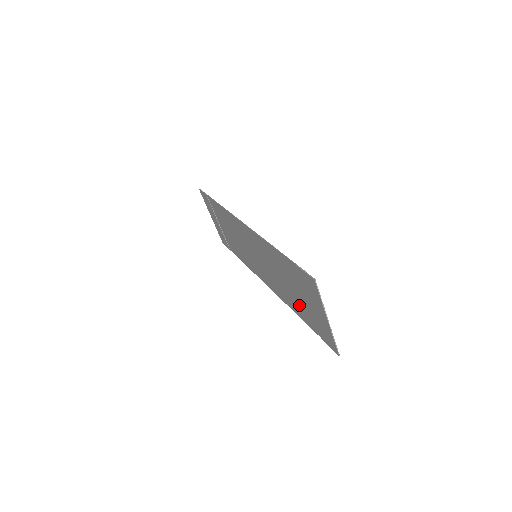
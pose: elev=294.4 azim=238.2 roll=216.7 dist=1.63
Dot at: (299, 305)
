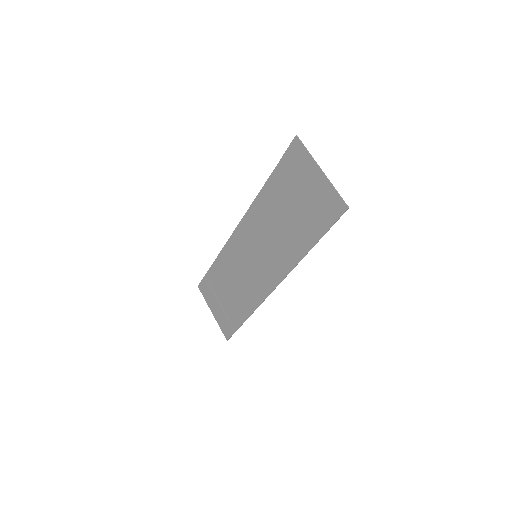
Dot at: (301, 226)
